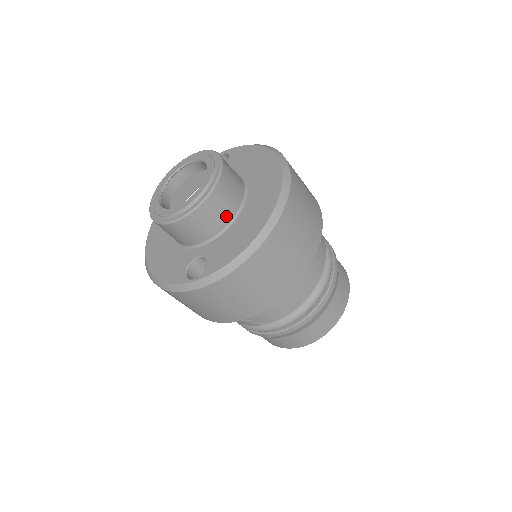
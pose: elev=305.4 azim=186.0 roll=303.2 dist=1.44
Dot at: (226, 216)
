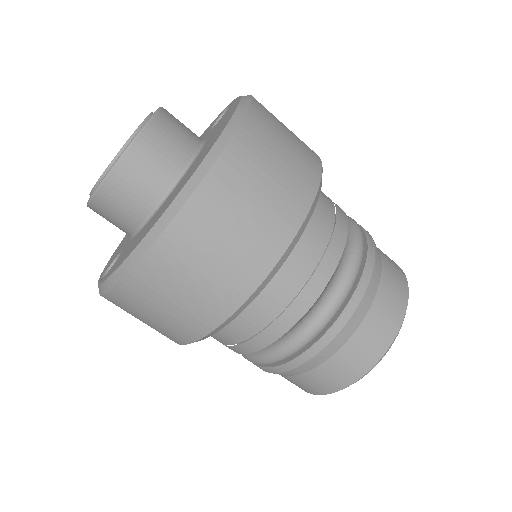
Dot at: (139, 210)
